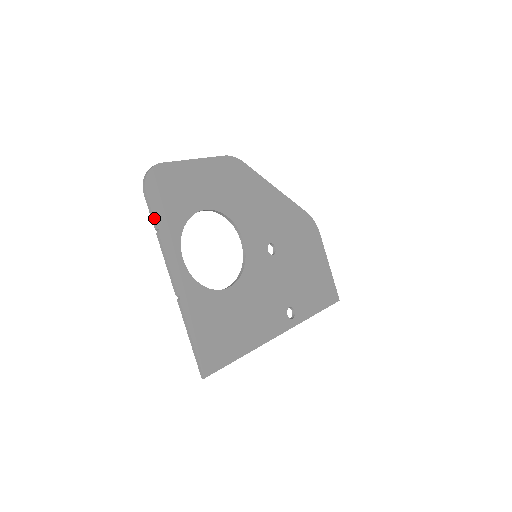
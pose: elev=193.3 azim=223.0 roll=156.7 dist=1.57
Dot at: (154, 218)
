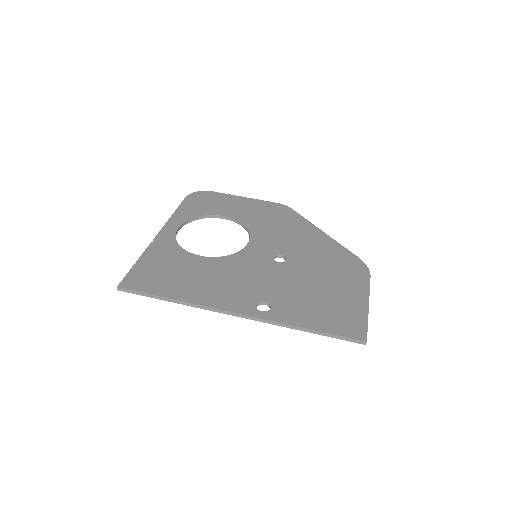
Dot at: (179, 207)
